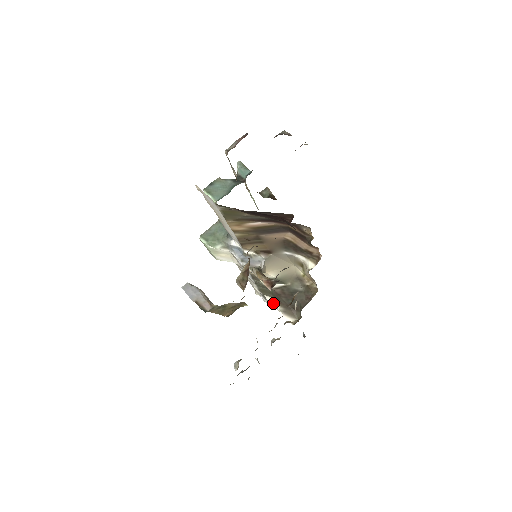
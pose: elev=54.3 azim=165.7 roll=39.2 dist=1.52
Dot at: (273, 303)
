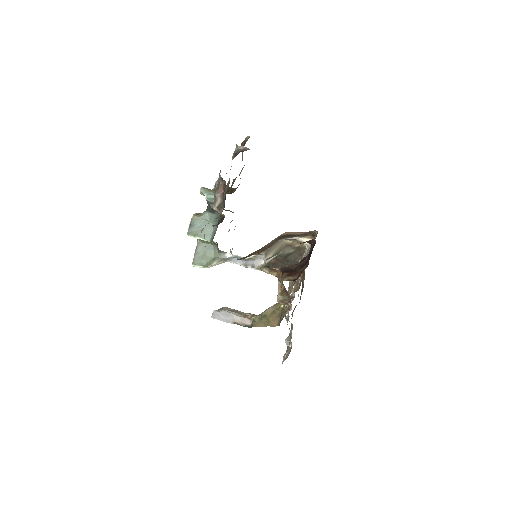
Dot at: occluded
